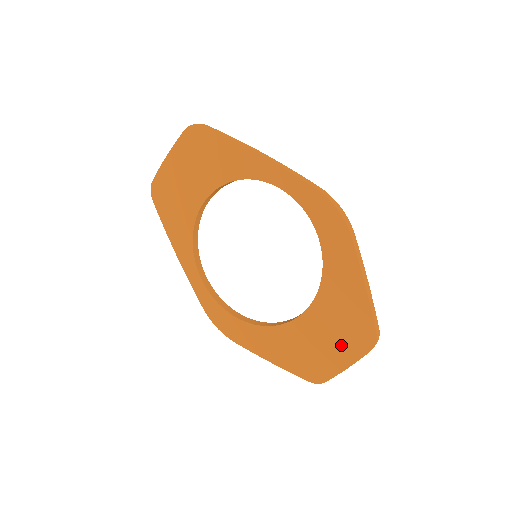
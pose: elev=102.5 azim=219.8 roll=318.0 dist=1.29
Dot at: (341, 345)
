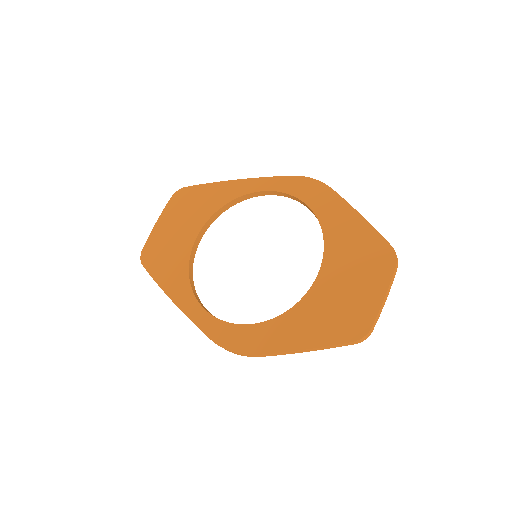
Dot at: (367, 278)
